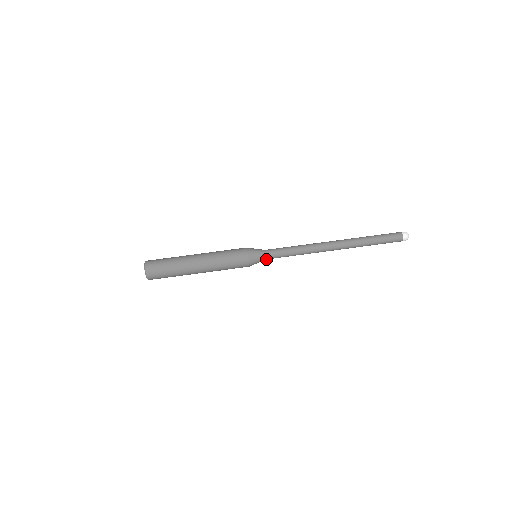
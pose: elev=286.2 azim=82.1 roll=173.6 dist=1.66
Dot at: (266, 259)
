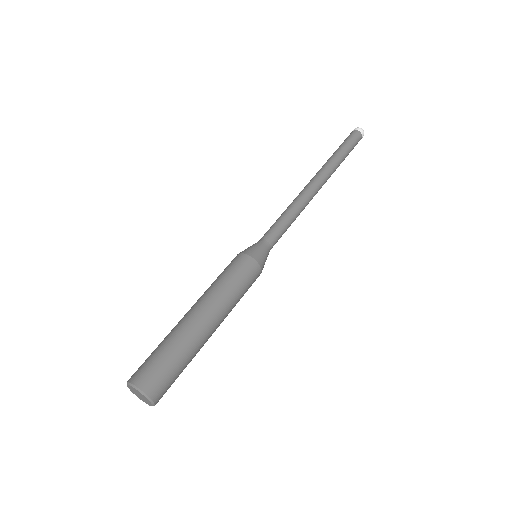
Dot at: occluded
